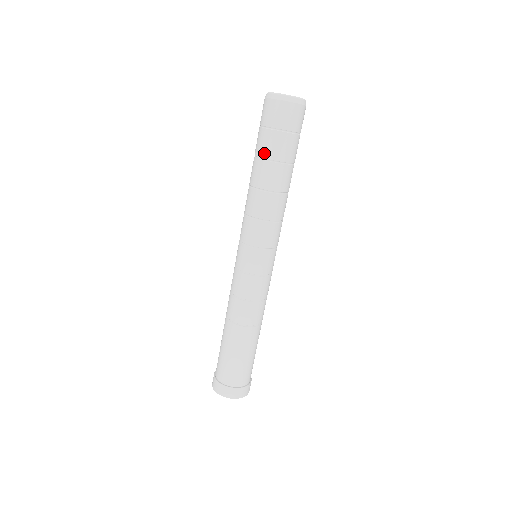
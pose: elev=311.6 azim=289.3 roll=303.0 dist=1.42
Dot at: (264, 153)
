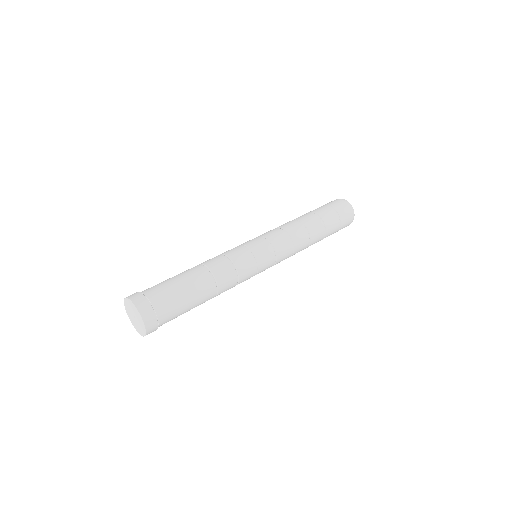
Dot at: (310, 211)
